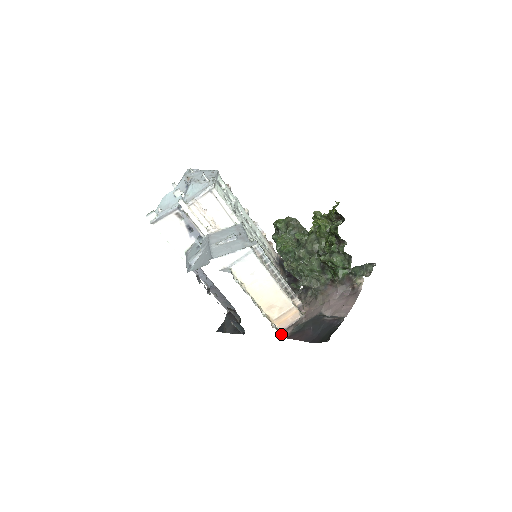
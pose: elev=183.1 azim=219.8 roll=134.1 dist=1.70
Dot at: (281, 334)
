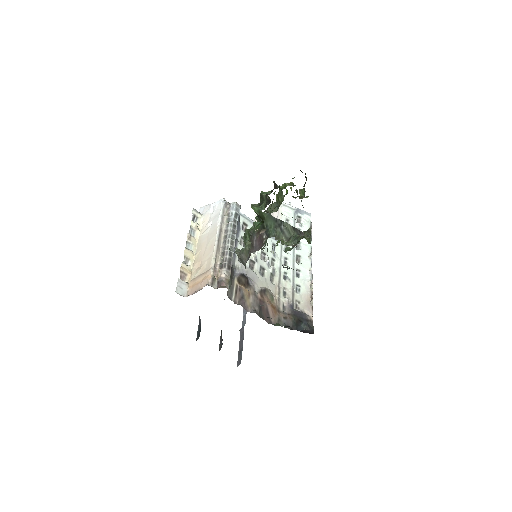
Dot at: (181, 295)
